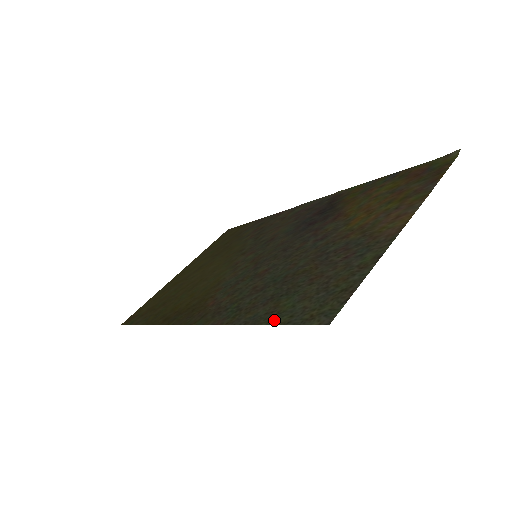
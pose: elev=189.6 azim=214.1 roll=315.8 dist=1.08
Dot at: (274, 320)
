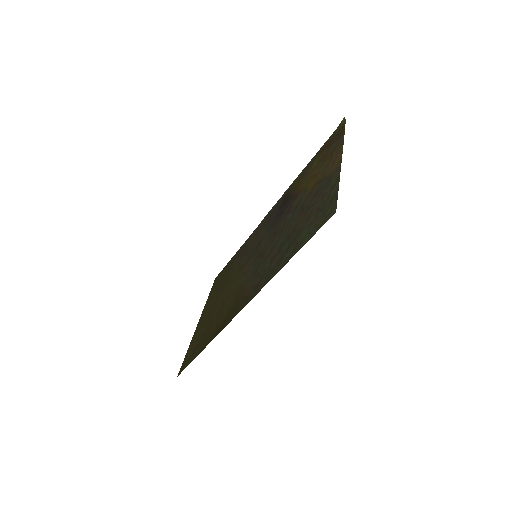
Dot at: (301, 246)
